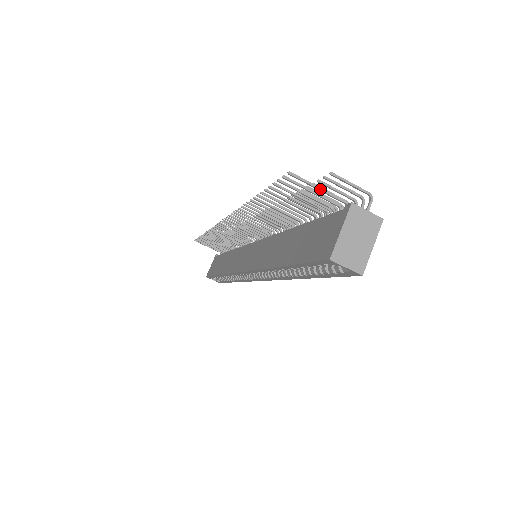
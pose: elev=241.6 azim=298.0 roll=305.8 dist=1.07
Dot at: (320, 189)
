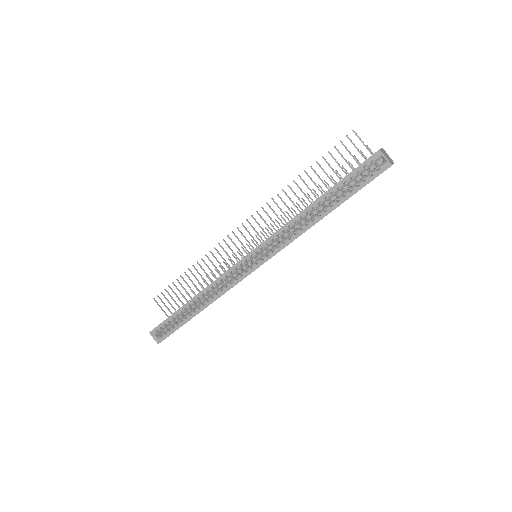
Dot at: occluded
